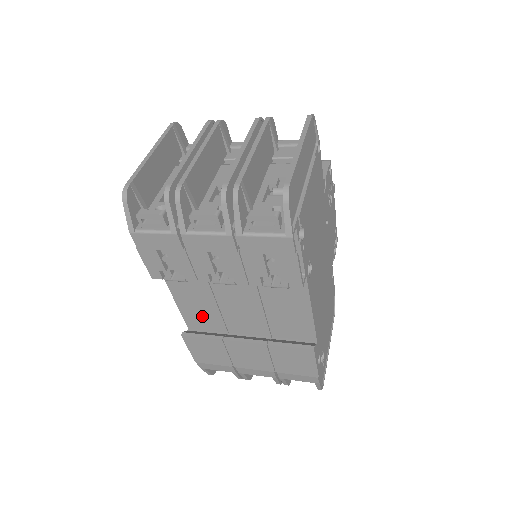
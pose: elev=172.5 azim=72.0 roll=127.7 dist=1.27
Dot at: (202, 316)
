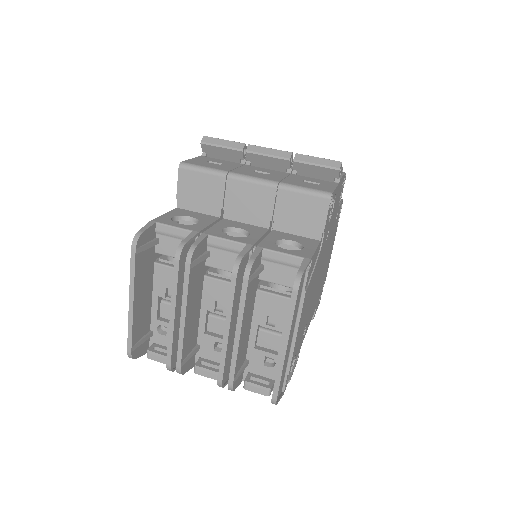
Dot at: occluded
